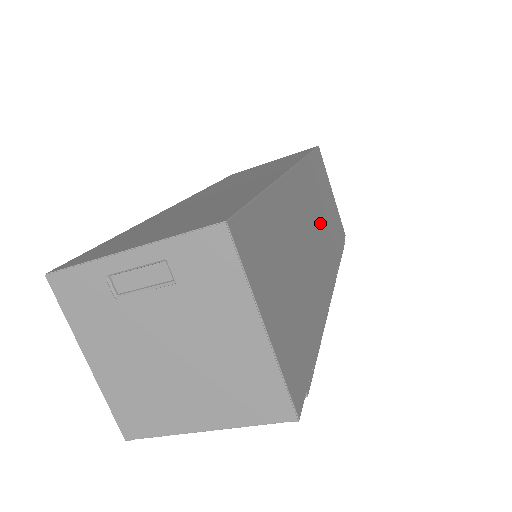
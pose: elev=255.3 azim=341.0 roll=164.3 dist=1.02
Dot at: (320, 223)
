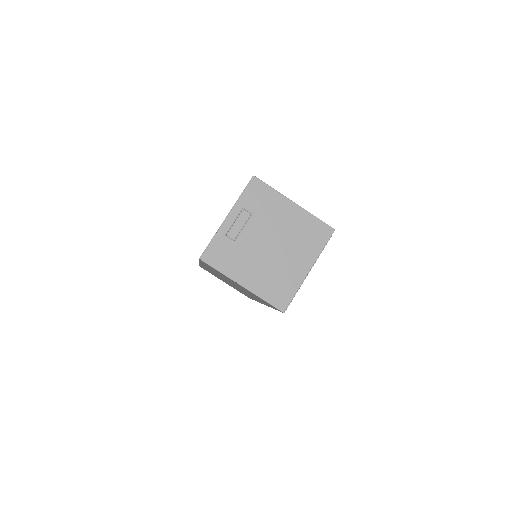
Dot at: occluded
